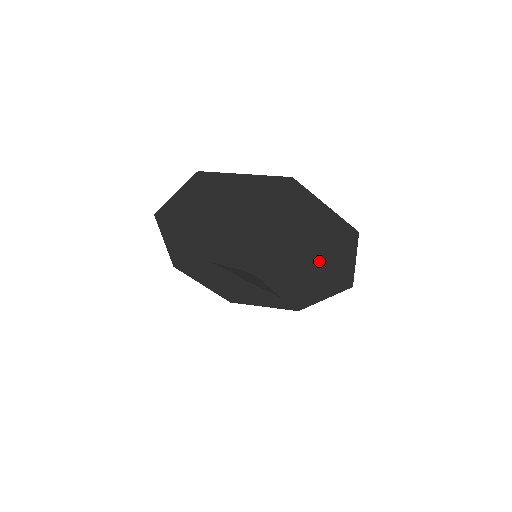
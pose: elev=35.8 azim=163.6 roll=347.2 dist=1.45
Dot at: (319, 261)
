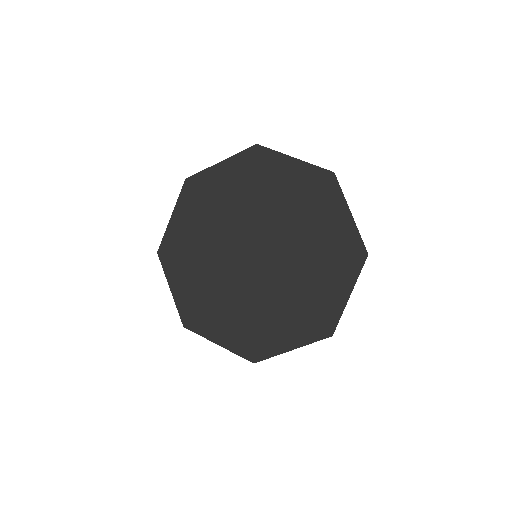
Dot at: (318, 233)
